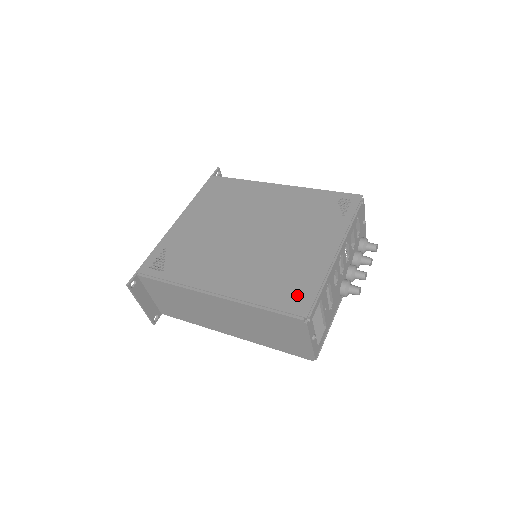
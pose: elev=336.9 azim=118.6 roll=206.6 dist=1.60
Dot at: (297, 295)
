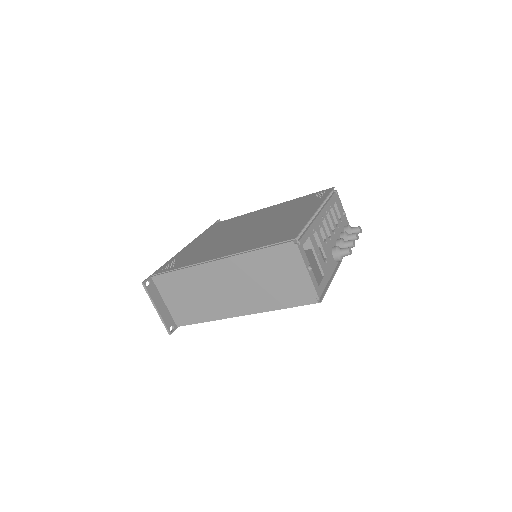
Dot at: (286, 234)
